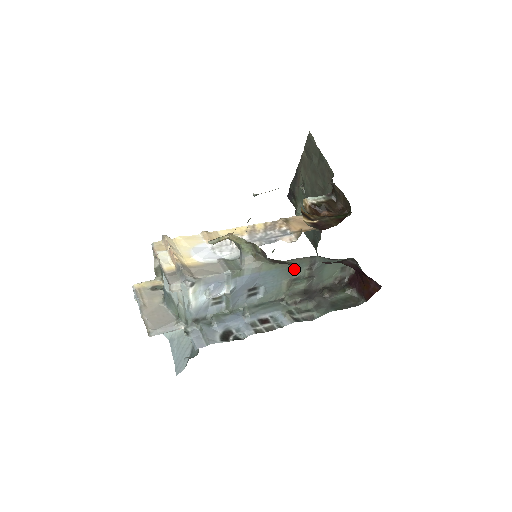
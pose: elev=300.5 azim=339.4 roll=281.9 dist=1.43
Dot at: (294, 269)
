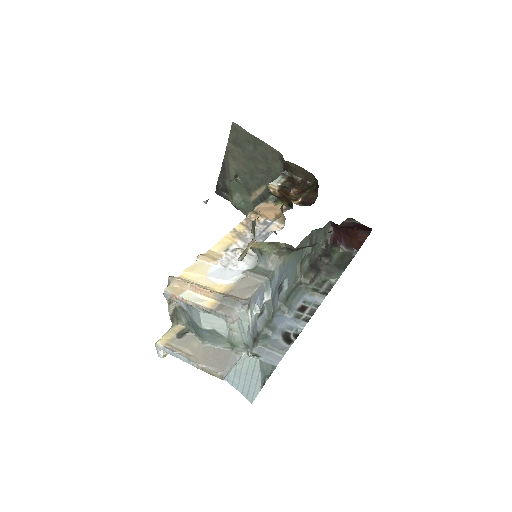
Dot at: (302, 251)
